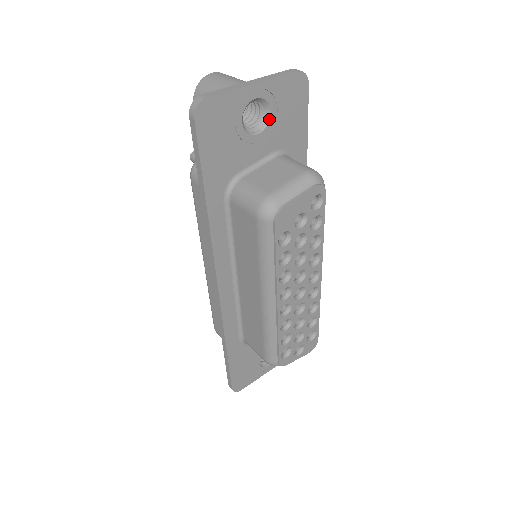
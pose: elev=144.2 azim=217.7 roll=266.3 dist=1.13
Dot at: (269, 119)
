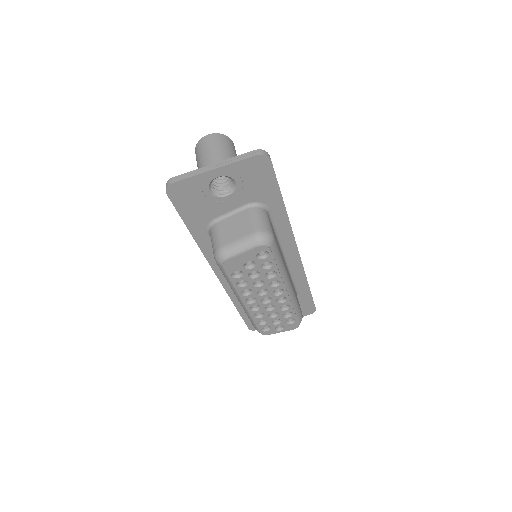
Dot at: (236, 186)
